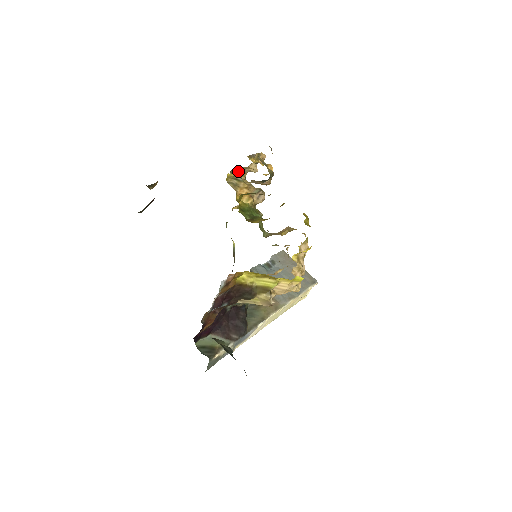
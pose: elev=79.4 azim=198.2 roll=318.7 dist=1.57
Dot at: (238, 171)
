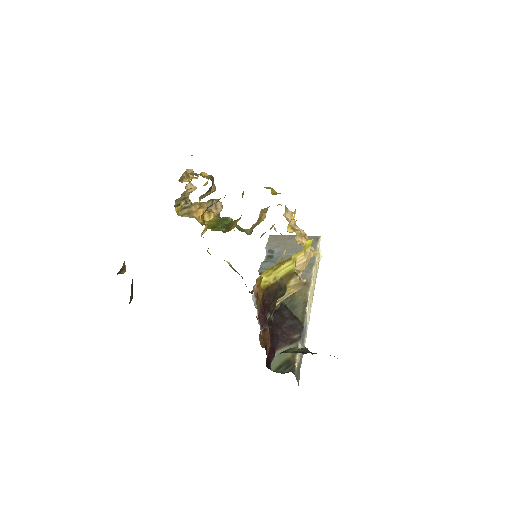
Dot at: (180, 201)
